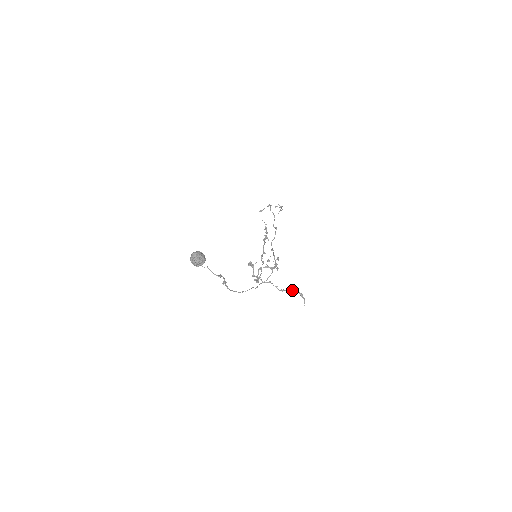
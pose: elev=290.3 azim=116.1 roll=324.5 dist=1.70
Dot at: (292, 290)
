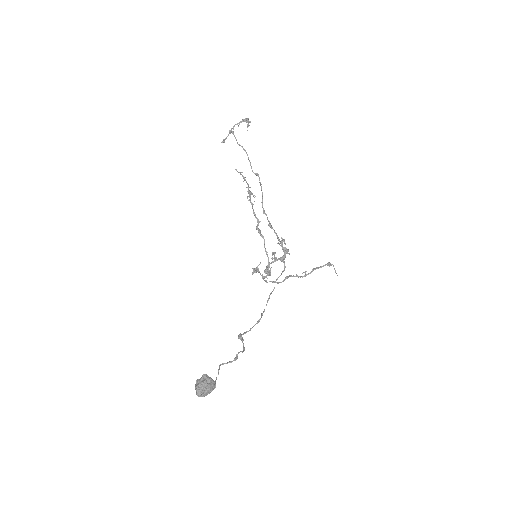
Dot at: (316, 268)
